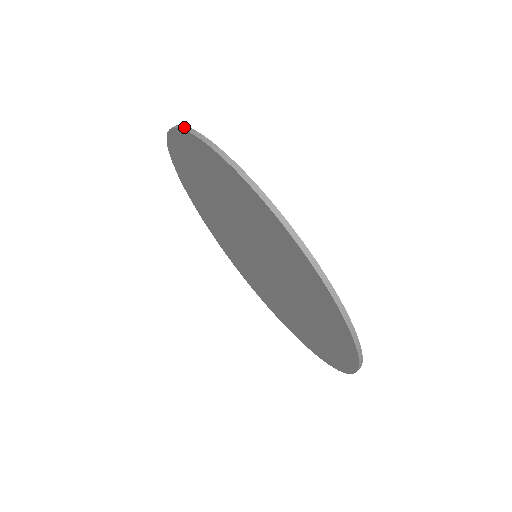
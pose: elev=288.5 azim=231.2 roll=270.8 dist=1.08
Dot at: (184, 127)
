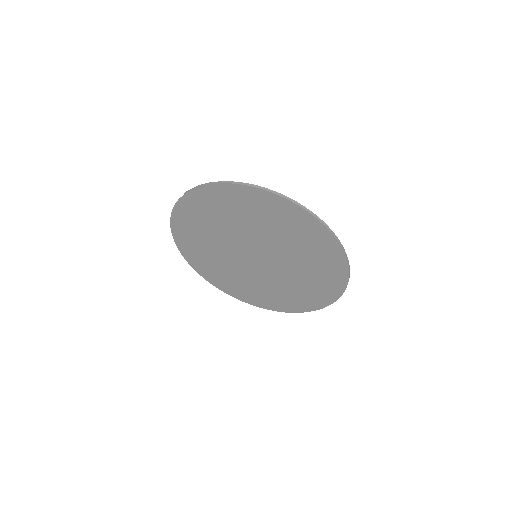
Dot at: (265, 189)
